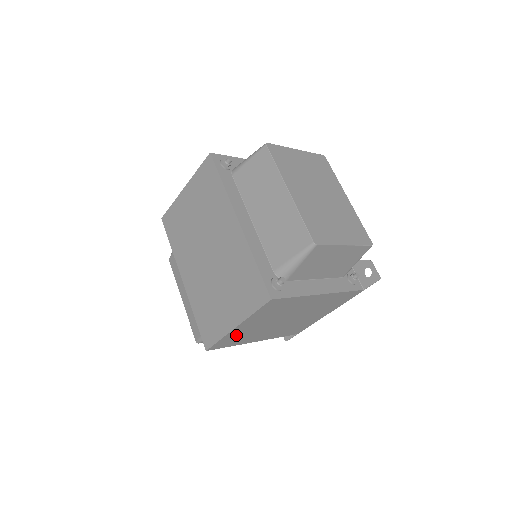
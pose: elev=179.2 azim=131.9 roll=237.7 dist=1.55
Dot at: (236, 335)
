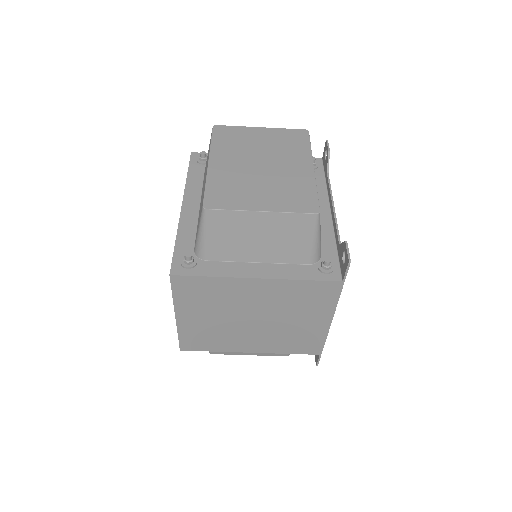
Dot at: (196, 332)
